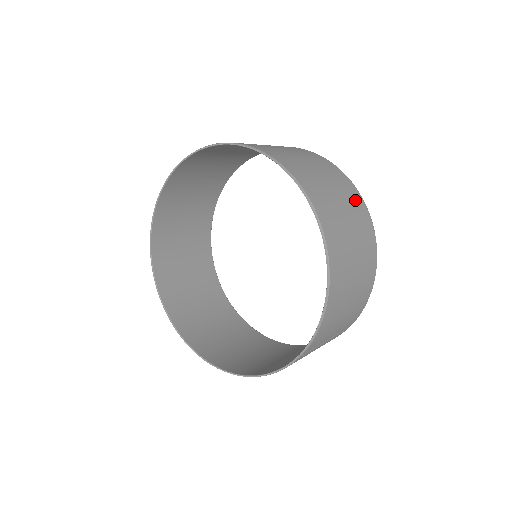
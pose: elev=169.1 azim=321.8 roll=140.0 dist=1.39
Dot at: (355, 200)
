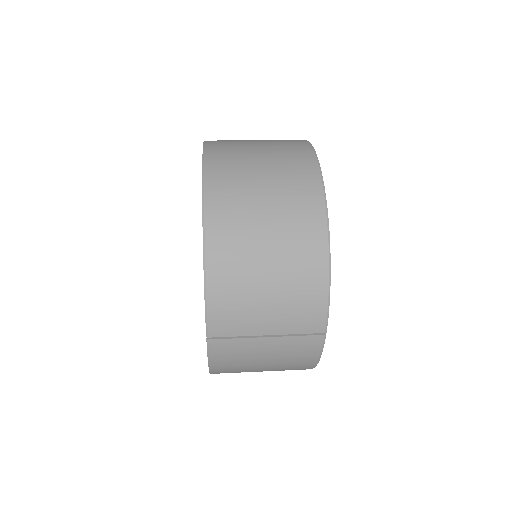
Dot at: (299, 171)
